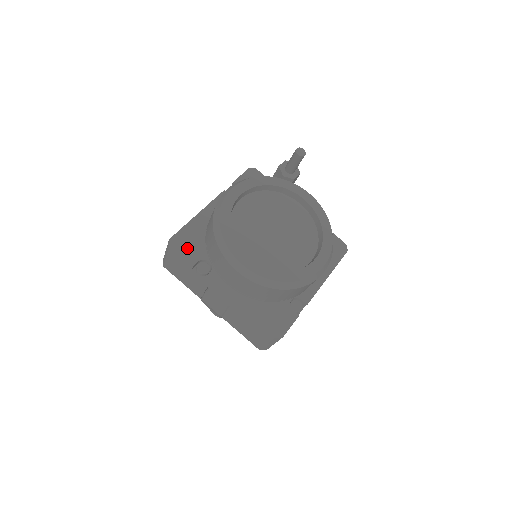
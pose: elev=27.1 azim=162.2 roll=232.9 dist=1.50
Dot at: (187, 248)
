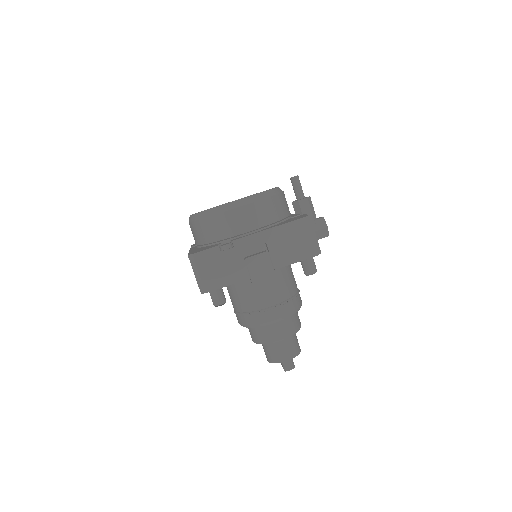
Dot at: occluded
